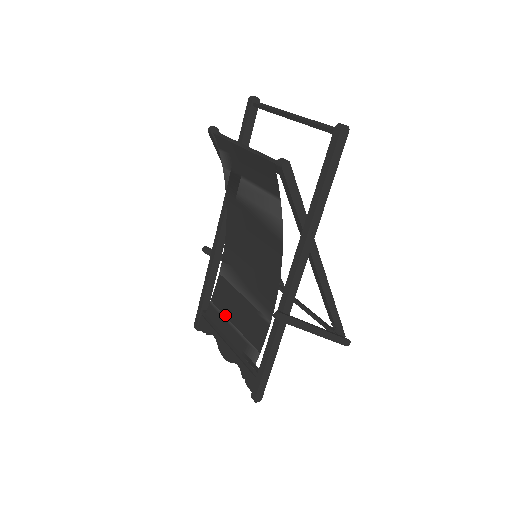
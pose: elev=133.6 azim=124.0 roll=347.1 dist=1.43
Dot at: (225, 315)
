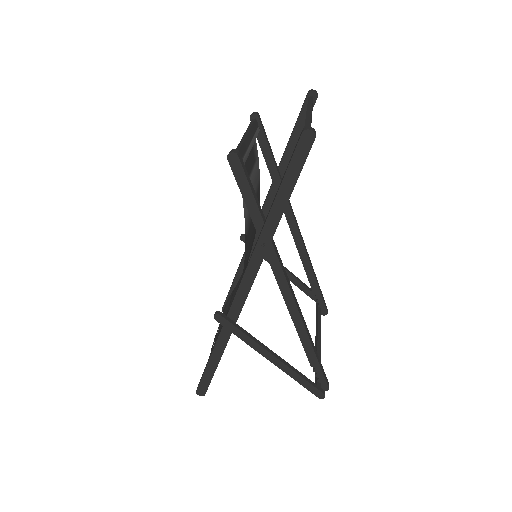
Dot at: occluded
